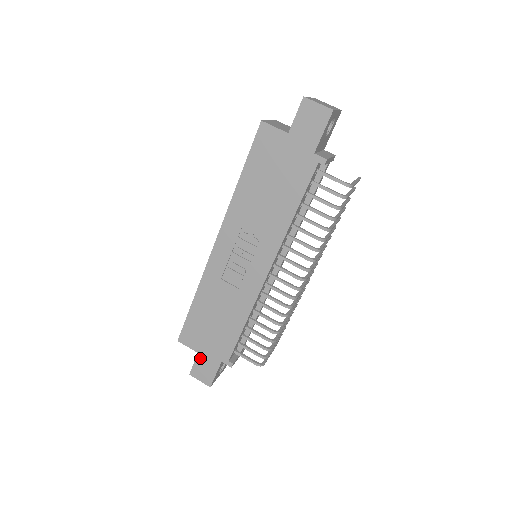
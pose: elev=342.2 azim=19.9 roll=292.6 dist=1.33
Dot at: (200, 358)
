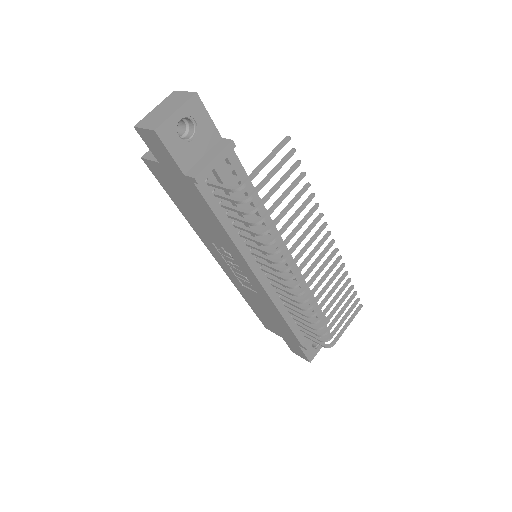
Dot at: (286, 341)
